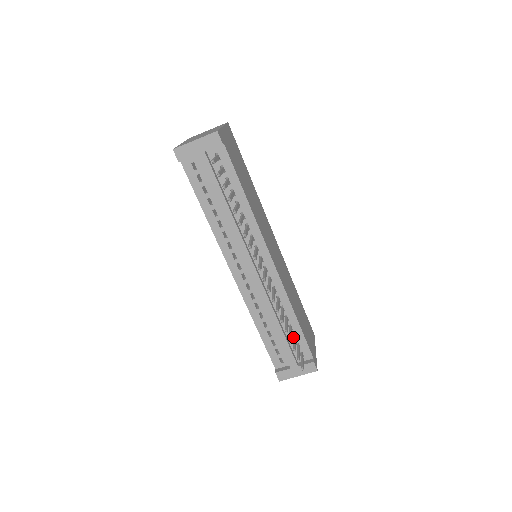
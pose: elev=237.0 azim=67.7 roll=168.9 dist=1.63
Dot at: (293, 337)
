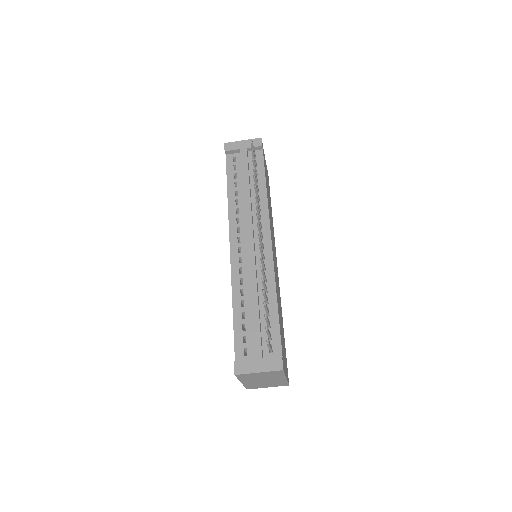
Dot at: occluded
